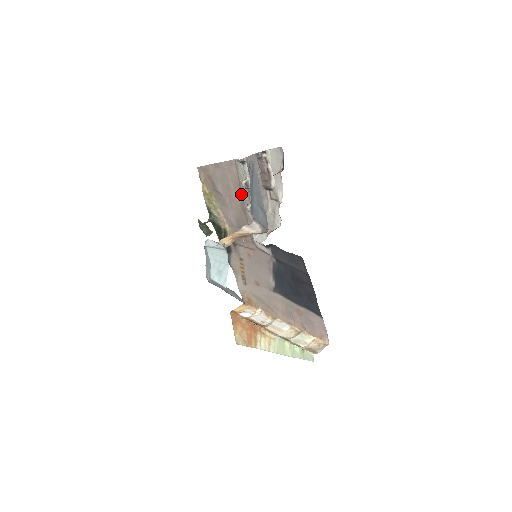
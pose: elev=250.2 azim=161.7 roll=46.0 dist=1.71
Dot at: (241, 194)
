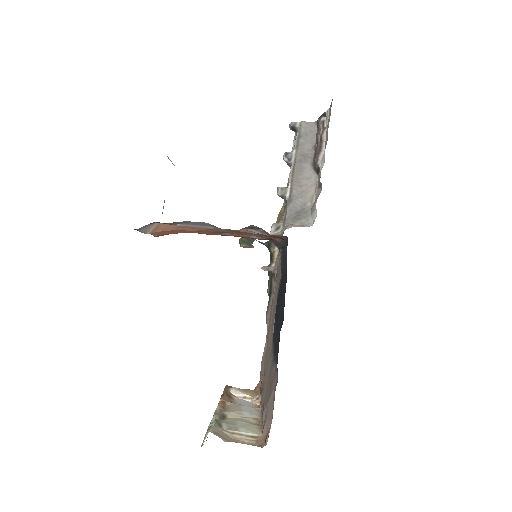
Dot at: occluded
